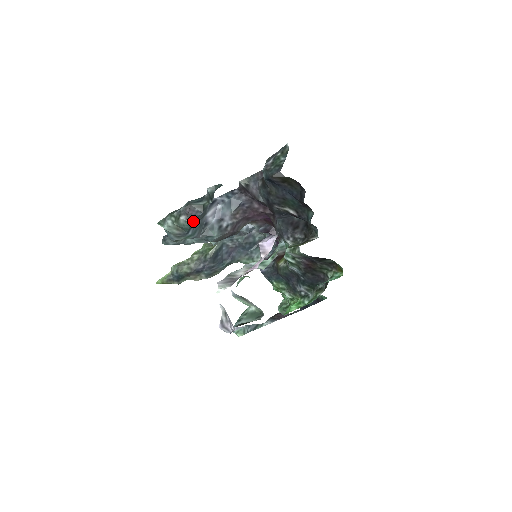
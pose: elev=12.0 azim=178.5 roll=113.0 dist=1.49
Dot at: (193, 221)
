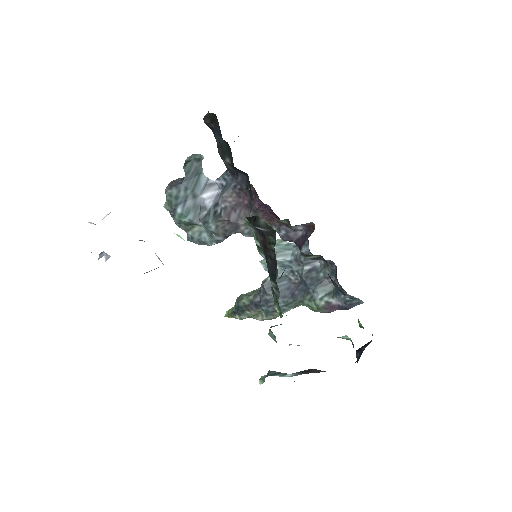
Dot at: (173, 192)
